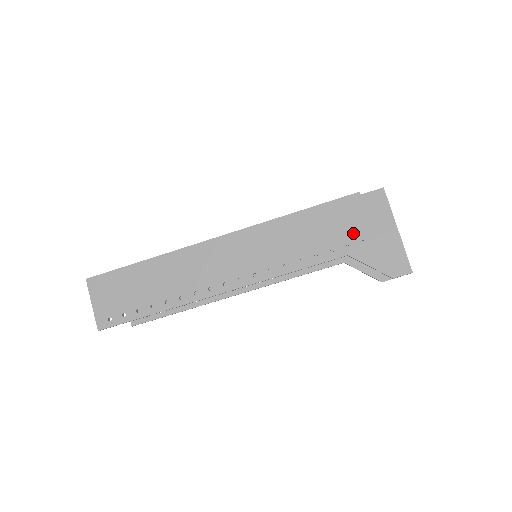
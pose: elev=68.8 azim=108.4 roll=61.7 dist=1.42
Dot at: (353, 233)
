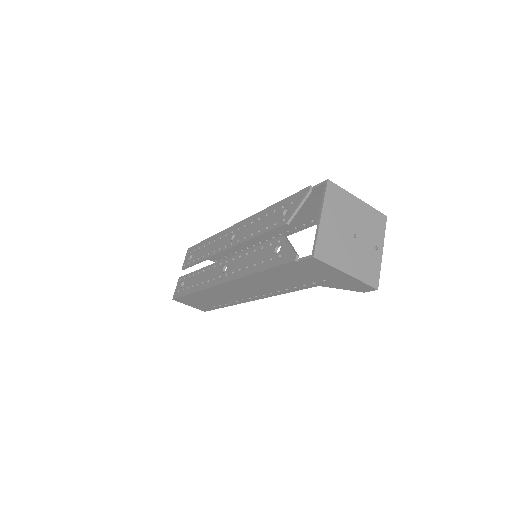
Dot at: (312, 278)
